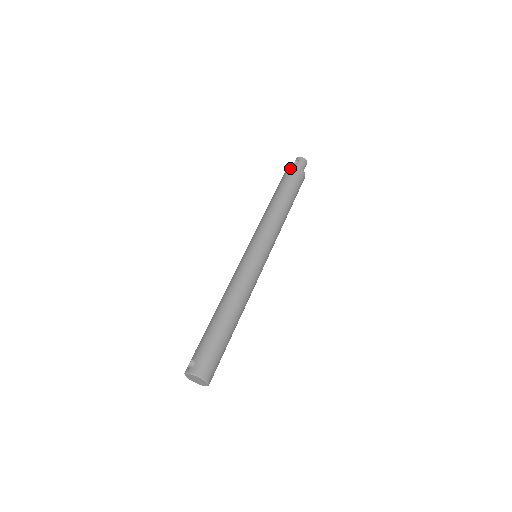
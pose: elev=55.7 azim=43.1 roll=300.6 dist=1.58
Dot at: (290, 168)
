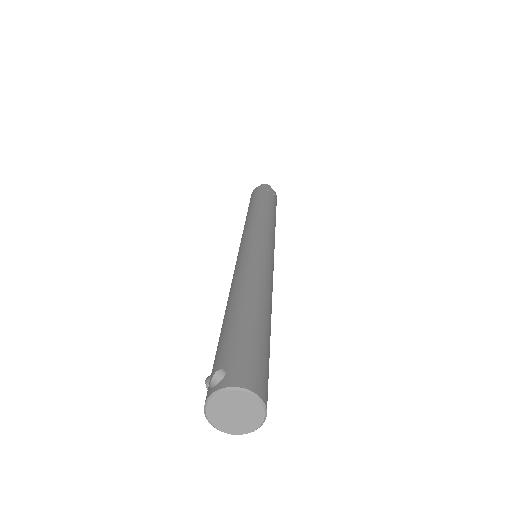
Dot at: (257, 187)
